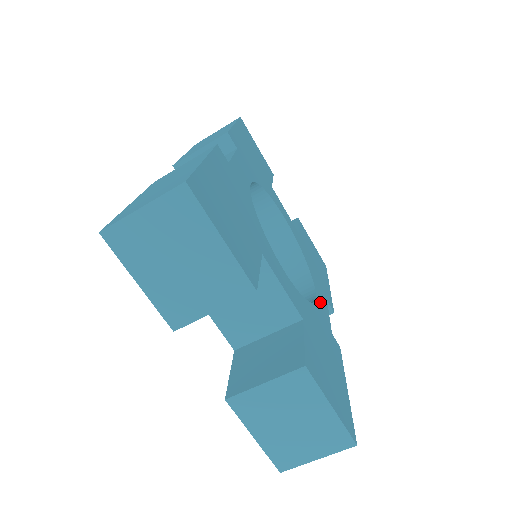
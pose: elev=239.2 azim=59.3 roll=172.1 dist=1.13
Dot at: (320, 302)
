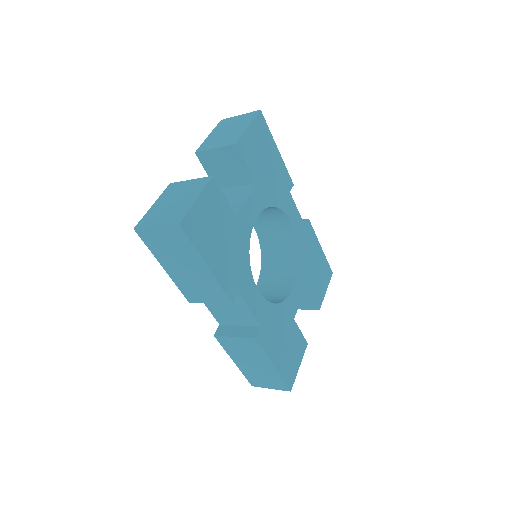
Dot at: (294, 221)
